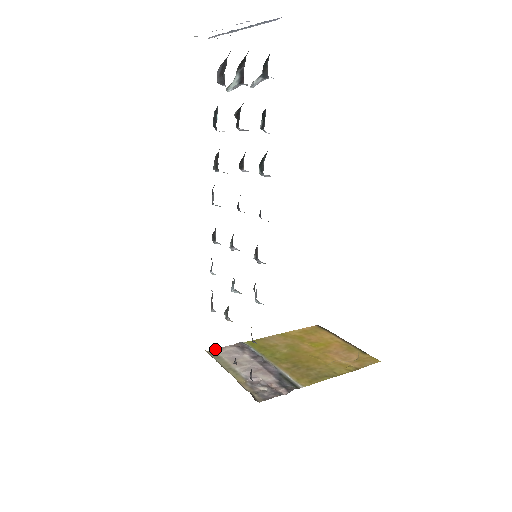
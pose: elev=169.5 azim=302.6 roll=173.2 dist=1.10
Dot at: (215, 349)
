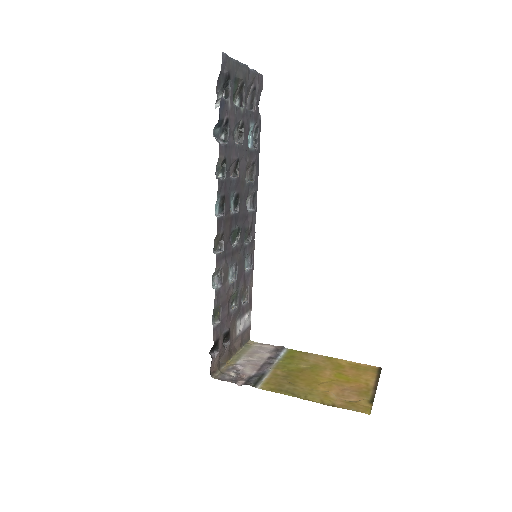
Dot at: occluded
